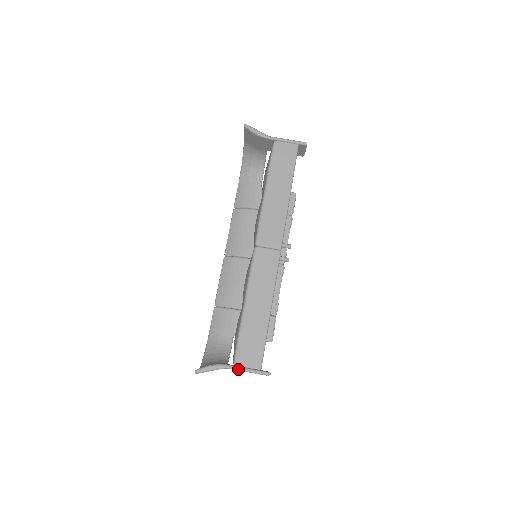
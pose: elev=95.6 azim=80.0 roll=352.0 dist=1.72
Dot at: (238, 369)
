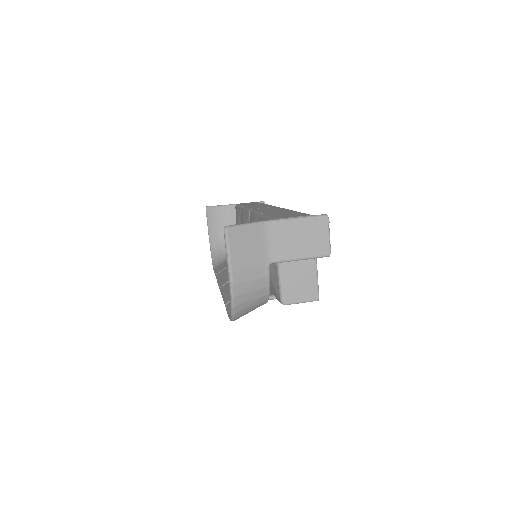
Dot at: (283, 219)
